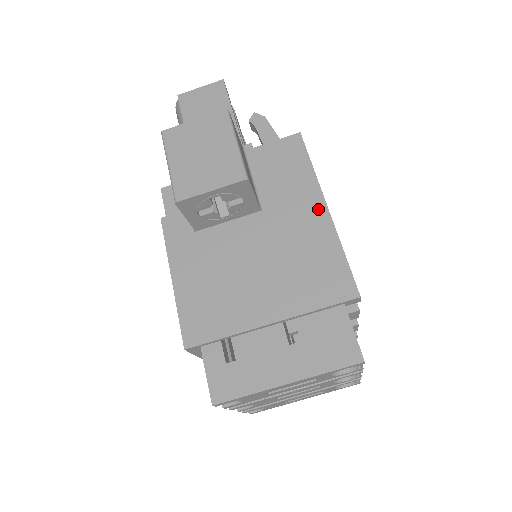
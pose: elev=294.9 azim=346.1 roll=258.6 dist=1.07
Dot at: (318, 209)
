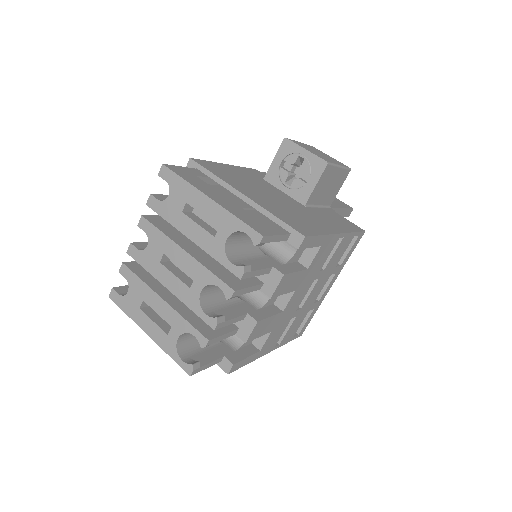
Dot at: (334, 229)
